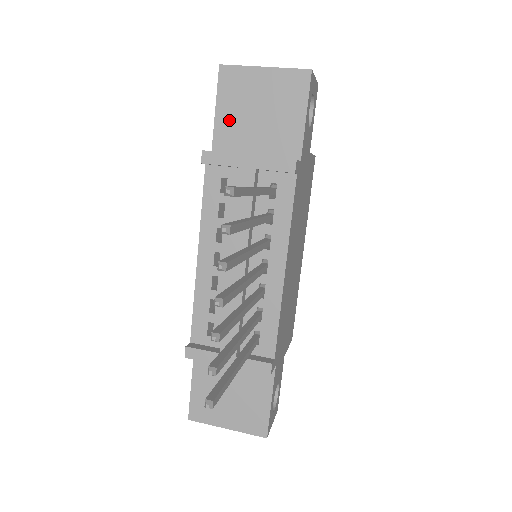
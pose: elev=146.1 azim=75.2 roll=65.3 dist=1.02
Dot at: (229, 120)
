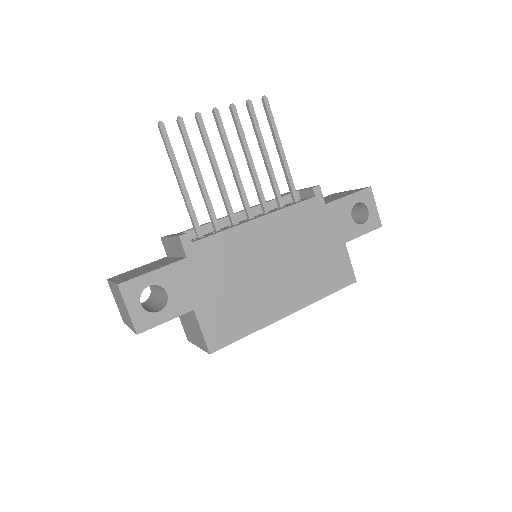
Dot at: occluded
